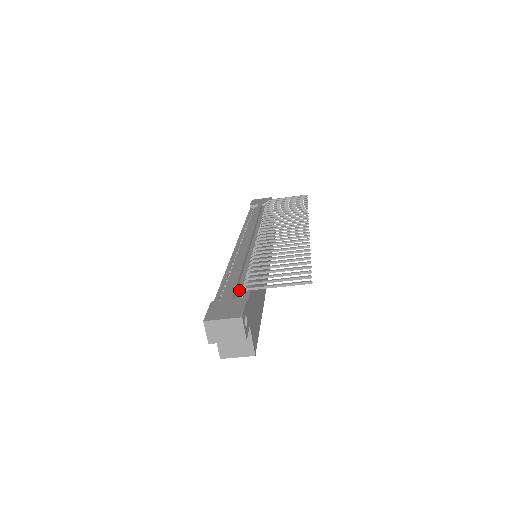
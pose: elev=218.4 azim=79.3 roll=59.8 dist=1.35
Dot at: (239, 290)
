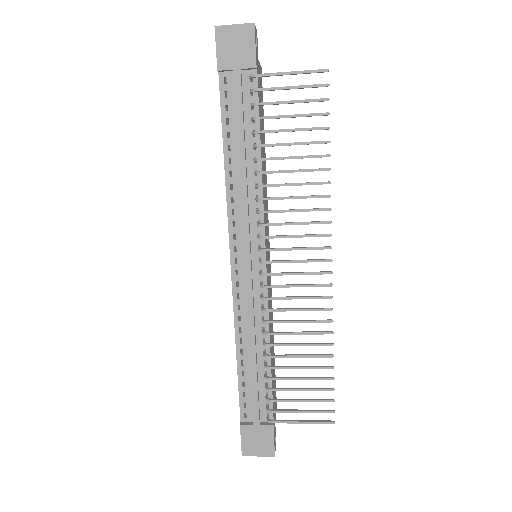
Dot at: (261, 398)
